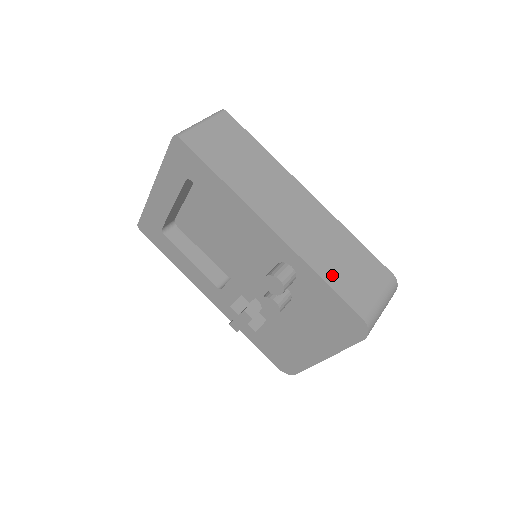
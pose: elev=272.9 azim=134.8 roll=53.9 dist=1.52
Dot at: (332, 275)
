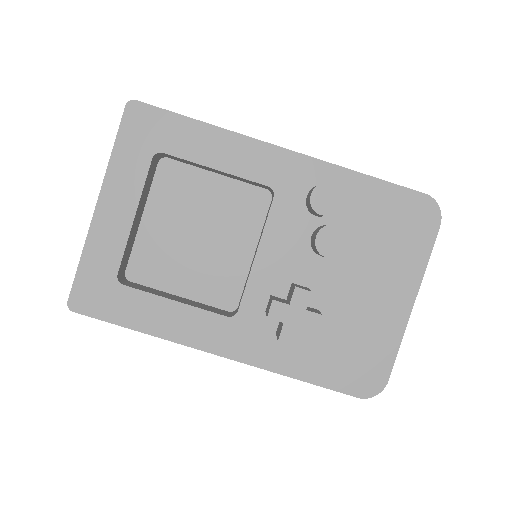
Dot at: occluded
